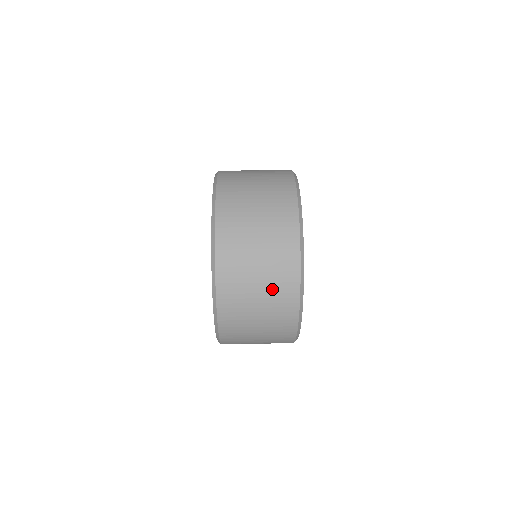
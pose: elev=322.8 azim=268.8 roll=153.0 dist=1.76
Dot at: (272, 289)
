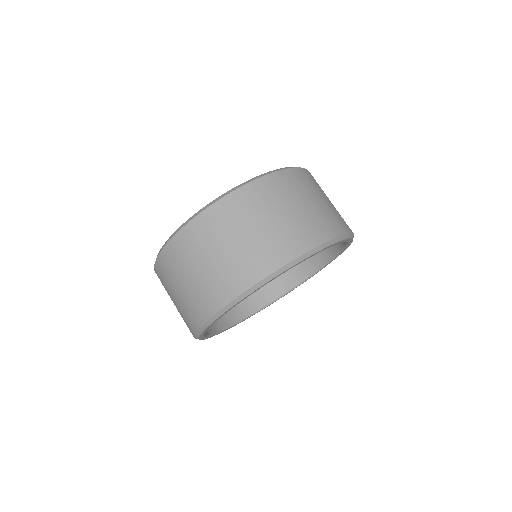
Dot at: (188, 301)
